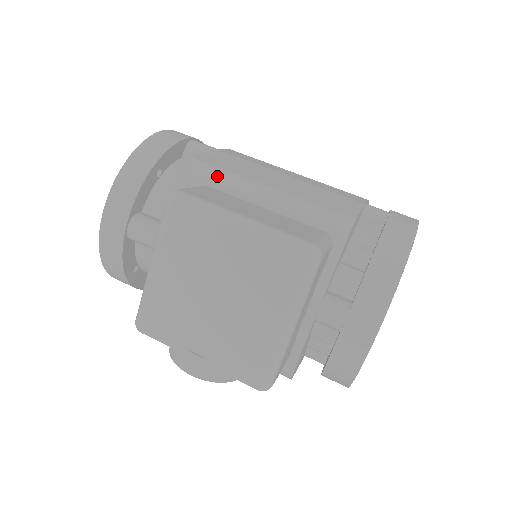
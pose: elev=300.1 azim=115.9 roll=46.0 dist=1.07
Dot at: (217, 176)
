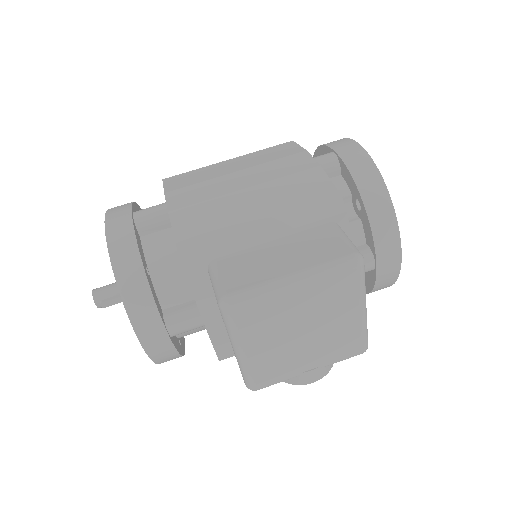
Dot at: (214, 246)
